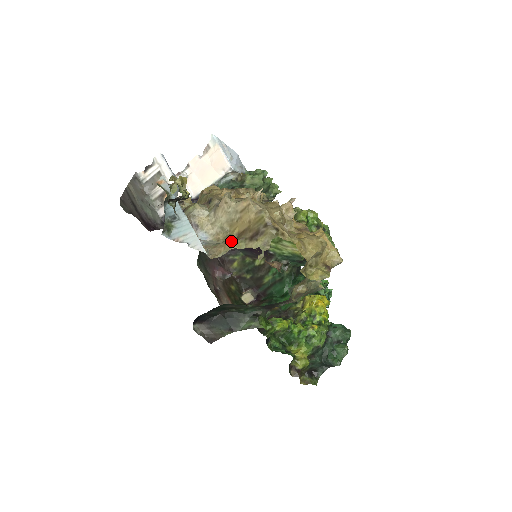
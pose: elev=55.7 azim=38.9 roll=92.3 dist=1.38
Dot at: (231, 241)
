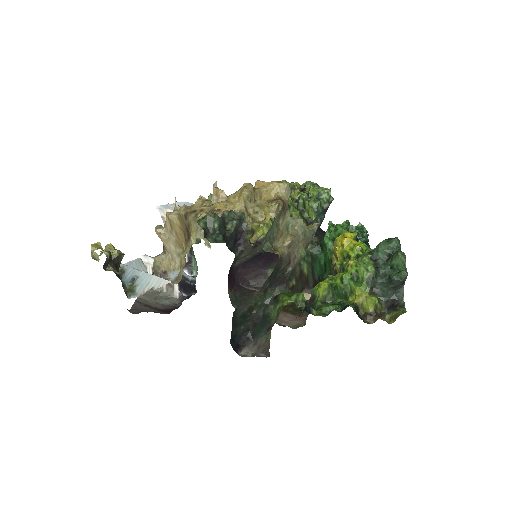
Dot at: occluded
